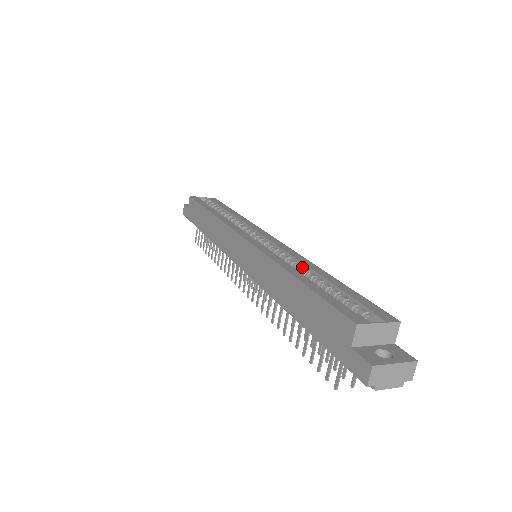
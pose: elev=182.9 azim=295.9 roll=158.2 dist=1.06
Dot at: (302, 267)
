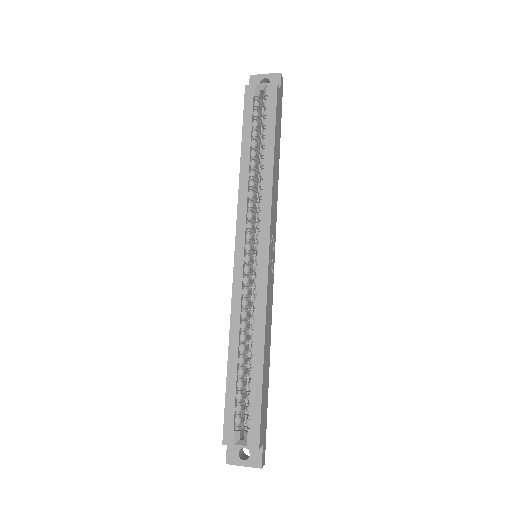
Dot at: (255, 328)
